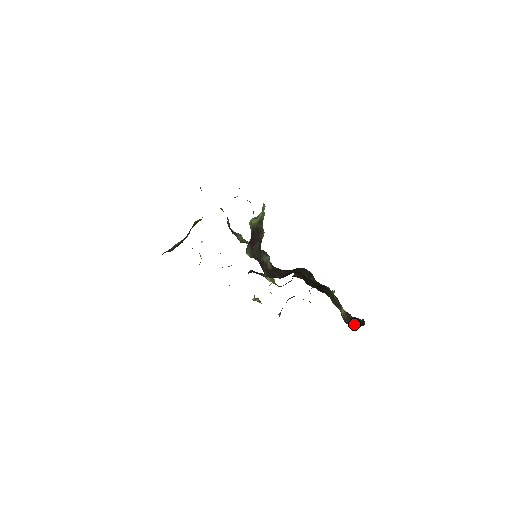
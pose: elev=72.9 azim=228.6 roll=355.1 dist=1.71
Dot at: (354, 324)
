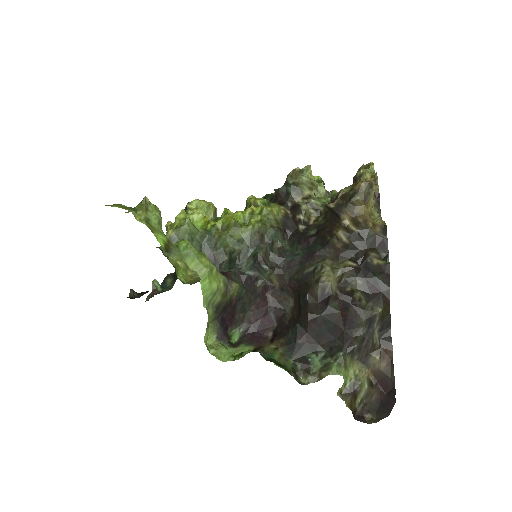
Dot at: (381, 401)
